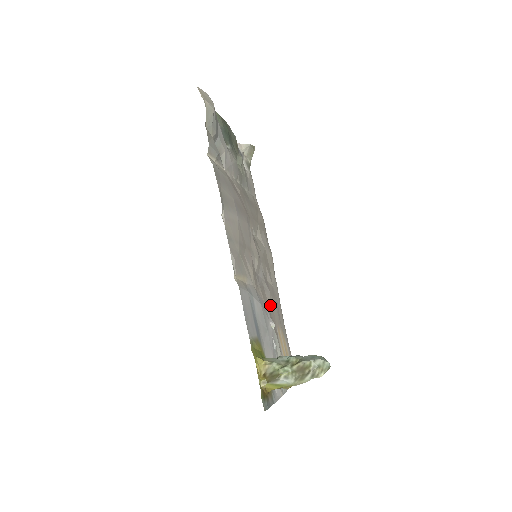
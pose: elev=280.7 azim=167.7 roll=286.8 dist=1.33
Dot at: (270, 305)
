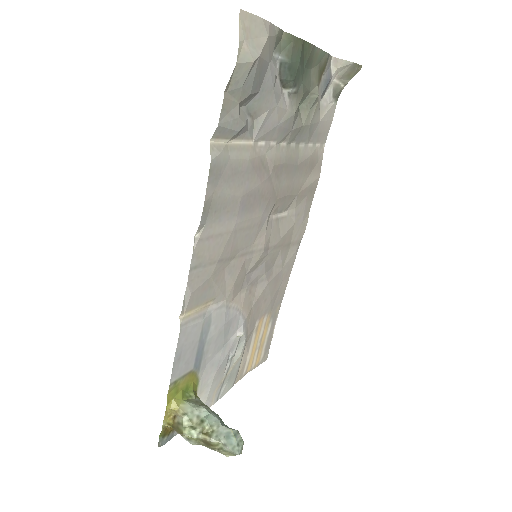
Dot at: (257, 301)
